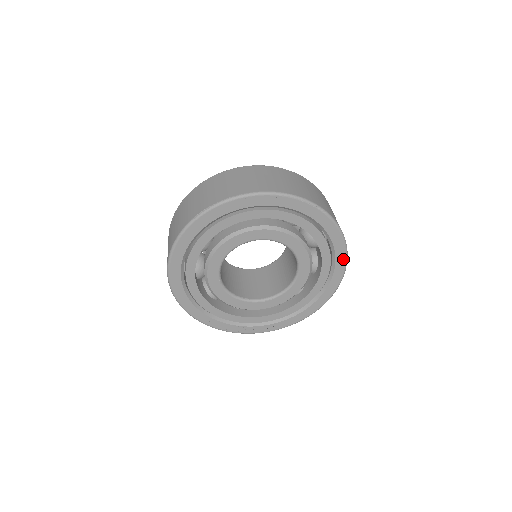
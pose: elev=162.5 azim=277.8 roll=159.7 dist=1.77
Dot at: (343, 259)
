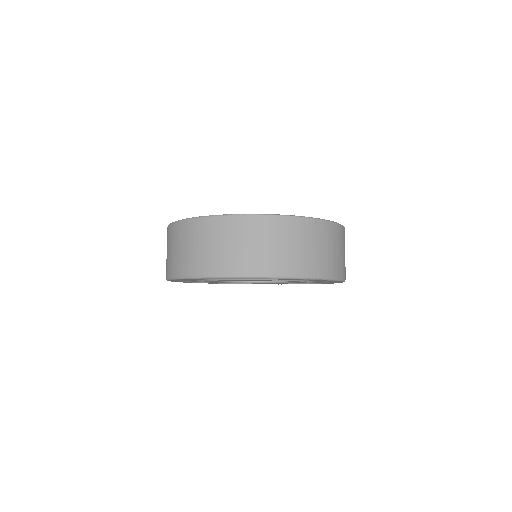
Dot at: (340, 282)
